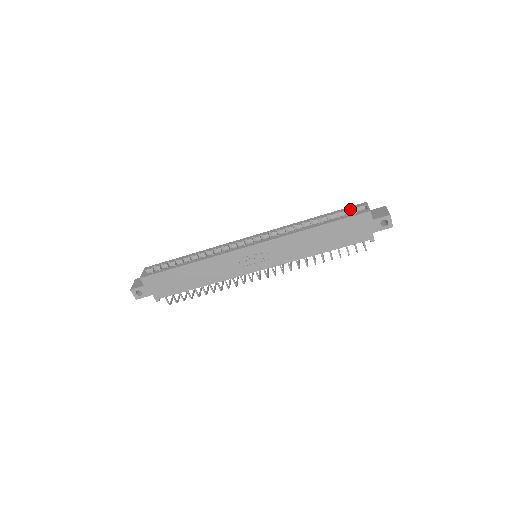
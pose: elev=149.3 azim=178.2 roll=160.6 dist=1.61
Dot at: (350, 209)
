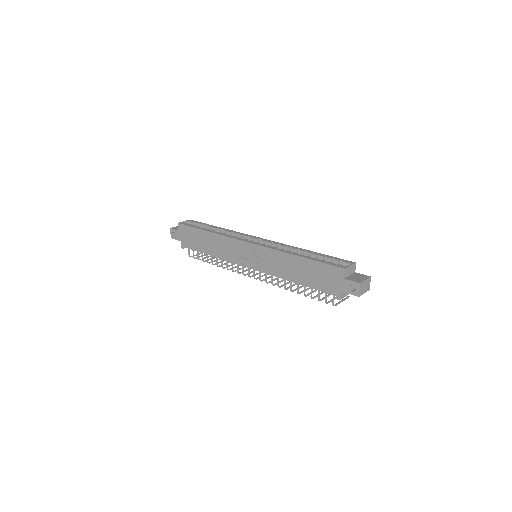
Dot at: (337, 260)
